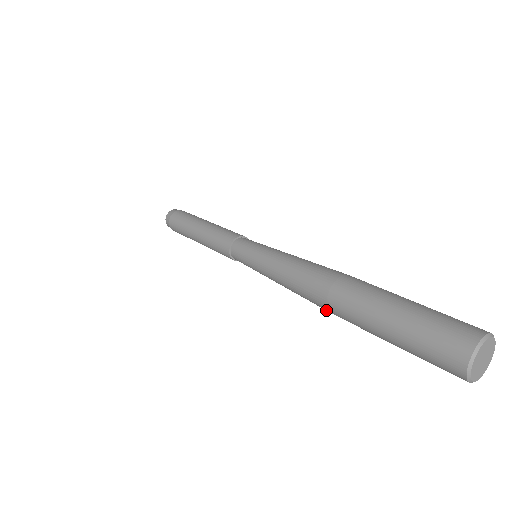
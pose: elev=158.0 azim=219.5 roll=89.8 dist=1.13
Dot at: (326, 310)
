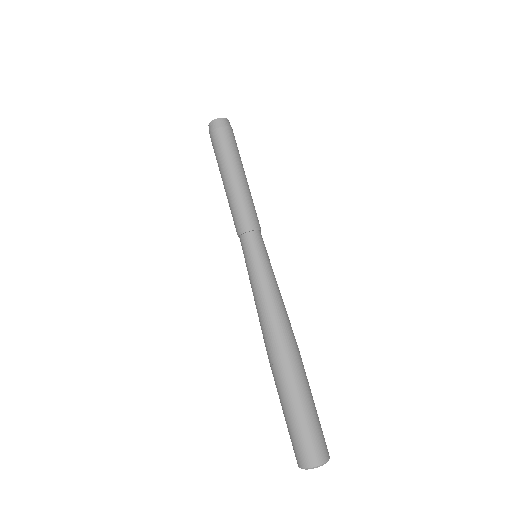
Dot at: (267, 353)
